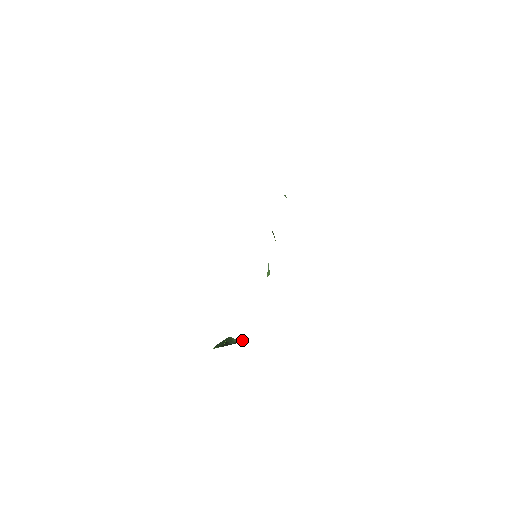
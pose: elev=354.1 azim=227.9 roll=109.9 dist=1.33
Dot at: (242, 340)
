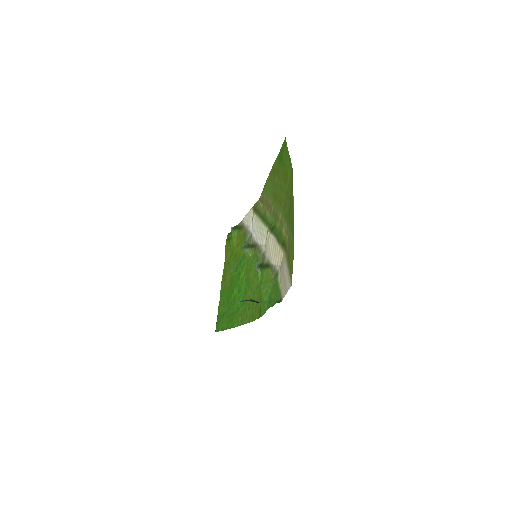
Dot at: occluded
